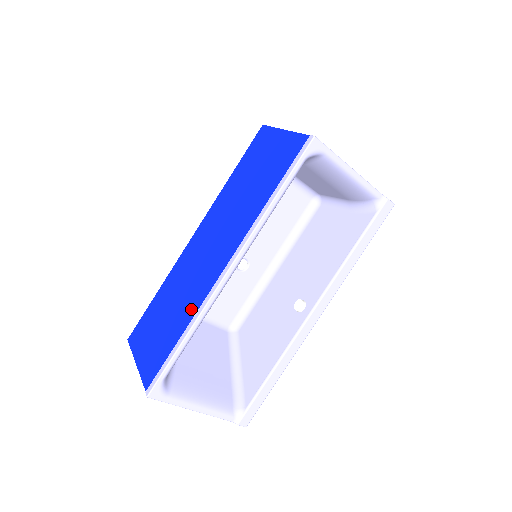
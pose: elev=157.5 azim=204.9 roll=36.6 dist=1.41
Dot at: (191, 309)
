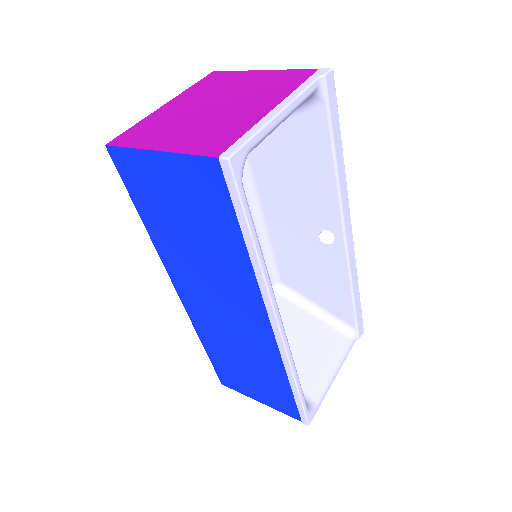
Dot at: (272, 363)
